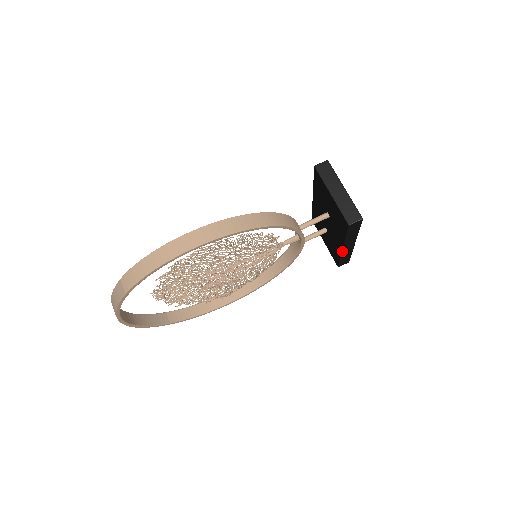
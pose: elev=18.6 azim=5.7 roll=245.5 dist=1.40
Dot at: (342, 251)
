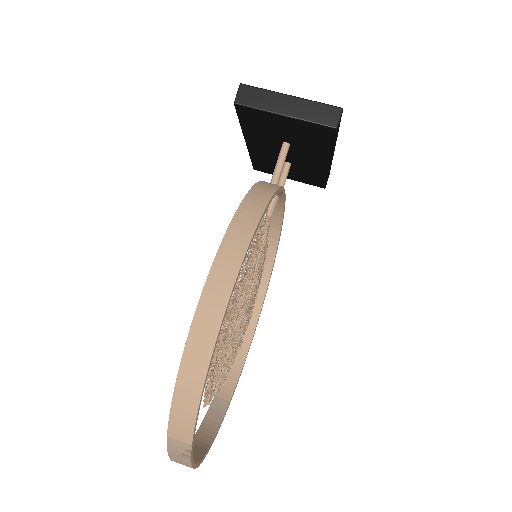
Dot at: (329, 167)
